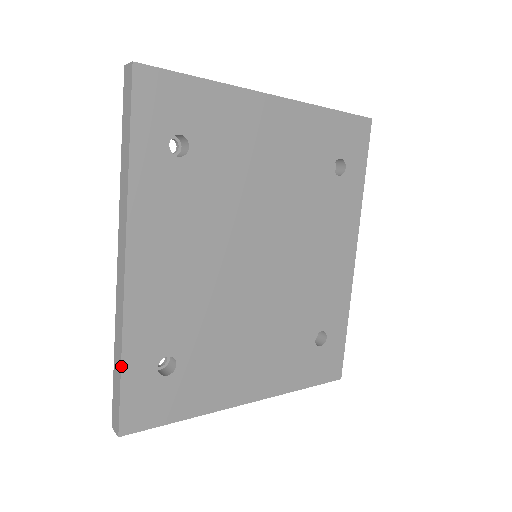
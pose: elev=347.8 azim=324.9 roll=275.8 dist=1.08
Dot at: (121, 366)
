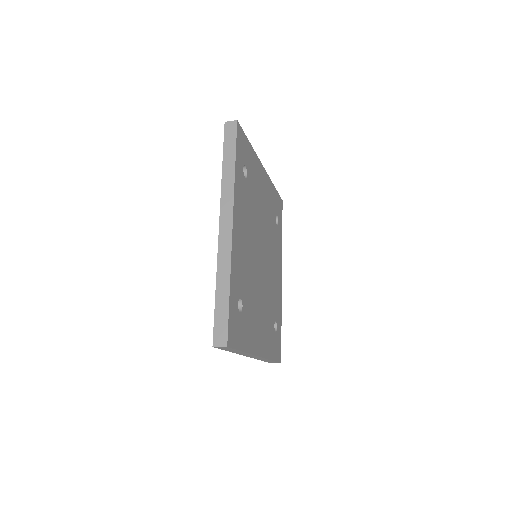
Dot at: (229, 293)
